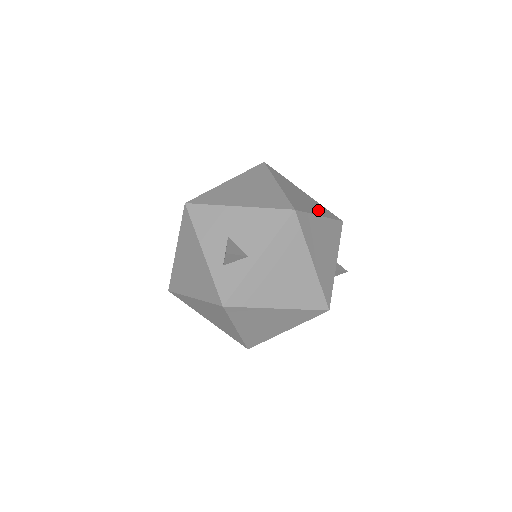
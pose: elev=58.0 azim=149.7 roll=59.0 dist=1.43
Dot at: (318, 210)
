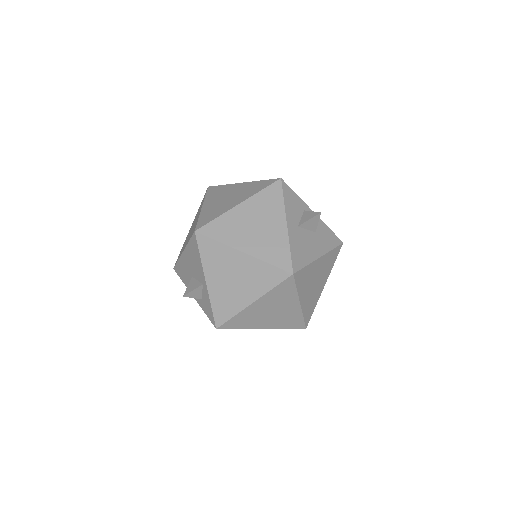
Dot at: (242, 197)
